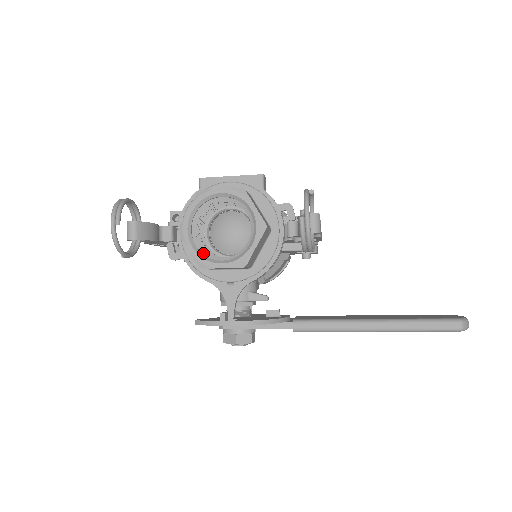
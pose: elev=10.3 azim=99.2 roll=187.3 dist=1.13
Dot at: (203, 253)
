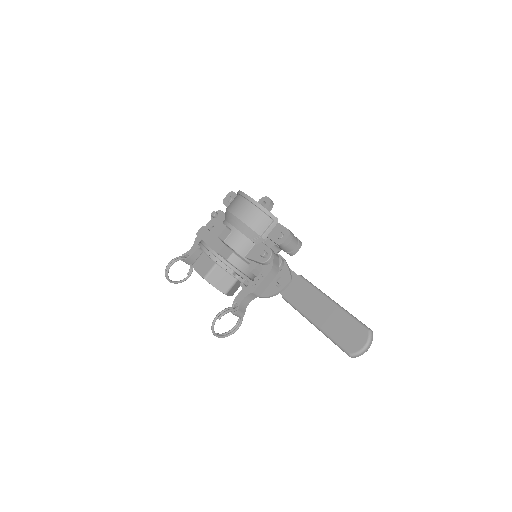
Dot at: occluded
